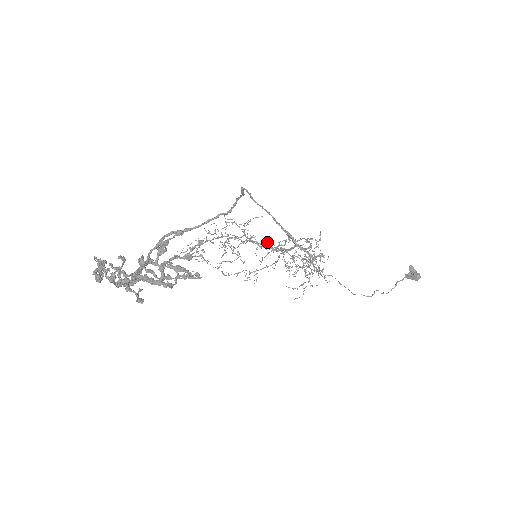
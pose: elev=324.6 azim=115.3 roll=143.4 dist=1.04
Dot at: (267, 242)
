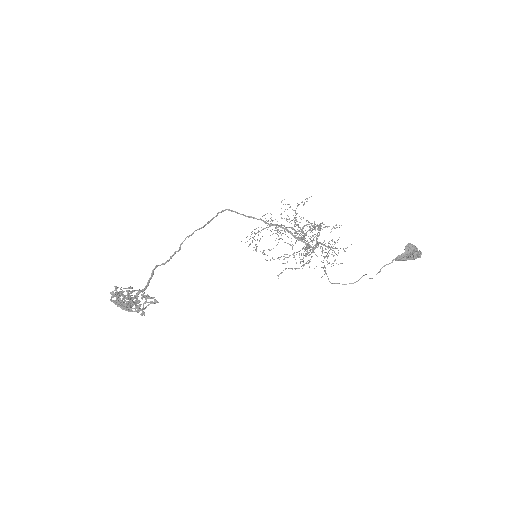
Dot at: (305, 225)
